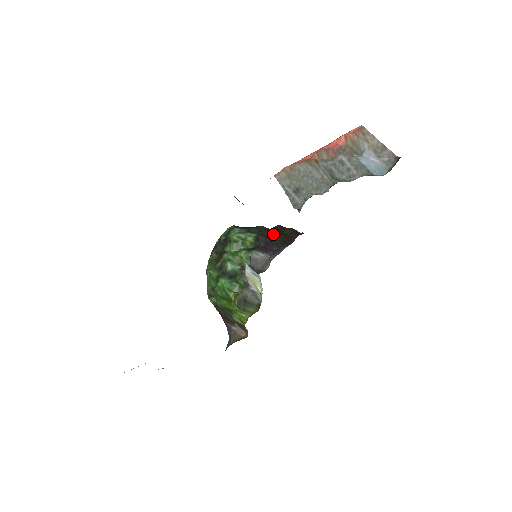
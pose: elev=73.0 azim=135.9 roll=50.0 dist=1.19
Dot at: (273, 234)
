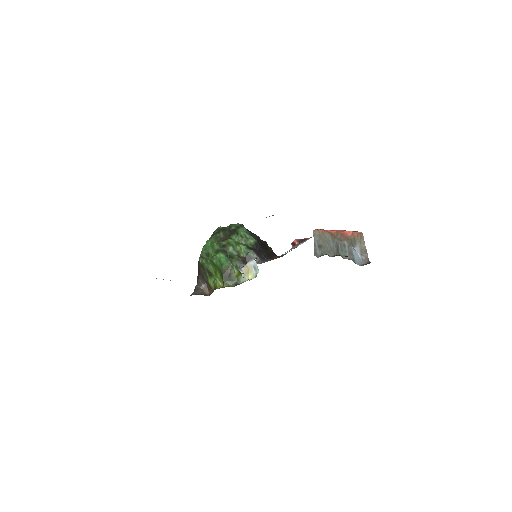
Dot at: (263, 246)
